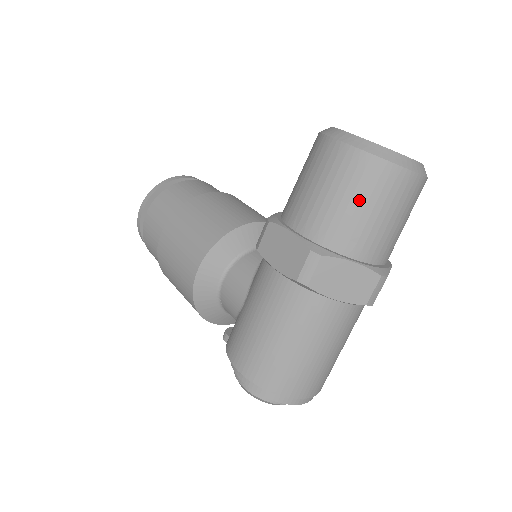
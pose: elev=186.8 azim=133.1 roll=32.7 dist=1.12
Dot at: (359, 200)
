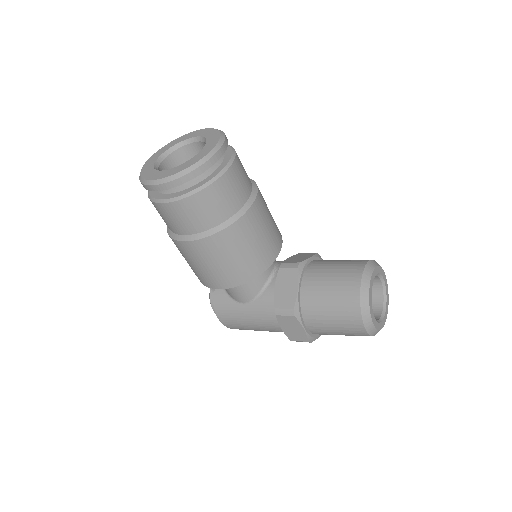
Dot at: occluded
